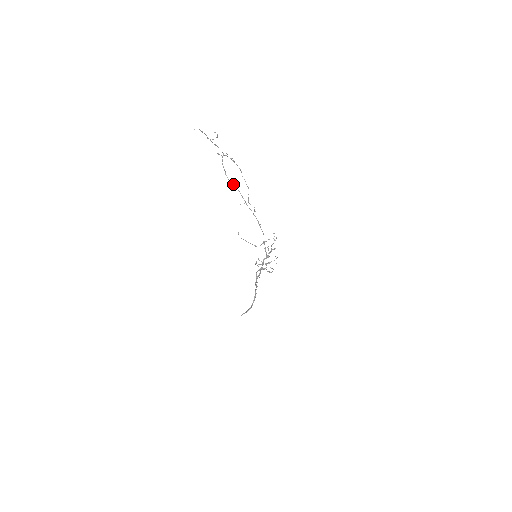
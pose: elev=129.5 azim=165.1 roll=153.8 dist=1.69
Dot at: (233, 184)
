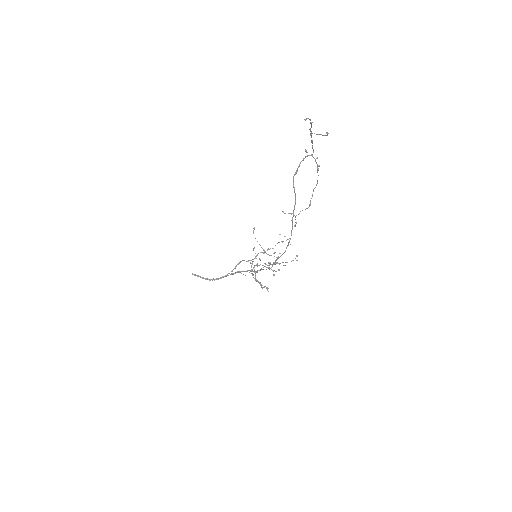
Dot at: occluded
